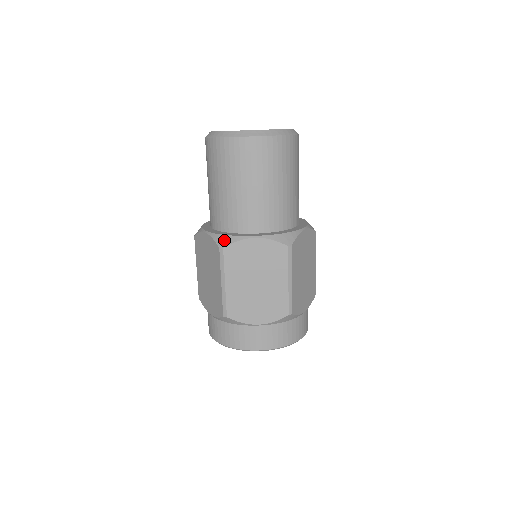
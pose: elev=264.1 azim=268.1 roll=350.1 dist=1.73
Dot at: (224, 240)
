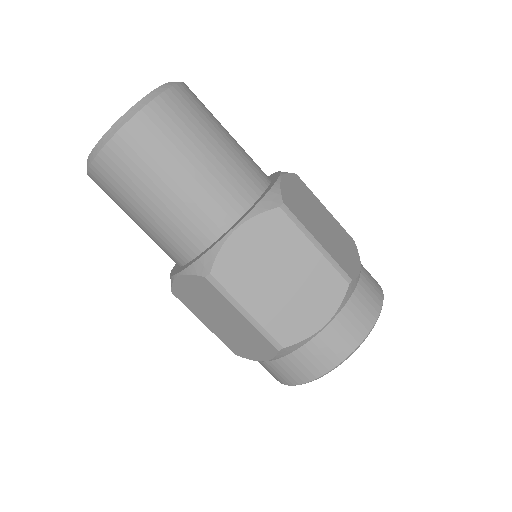
Dot at: (203, 264)
